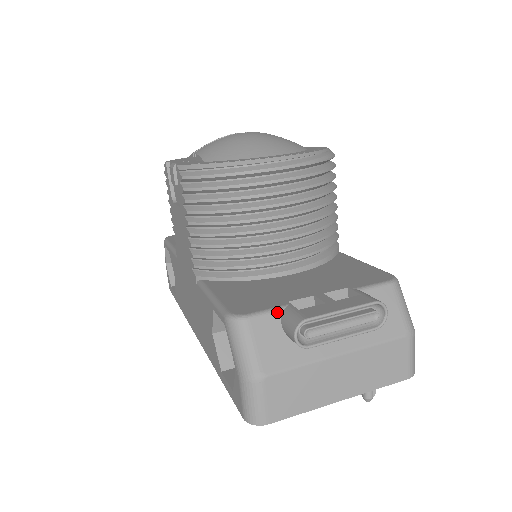
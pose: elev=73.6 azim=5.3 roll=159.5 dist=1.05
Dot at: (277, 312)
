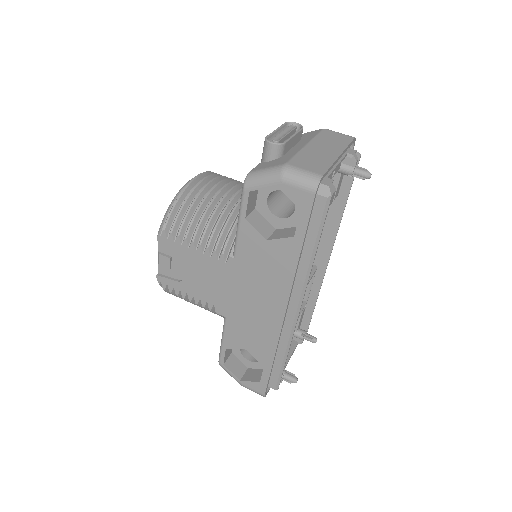
Dot at: (259, 164)
